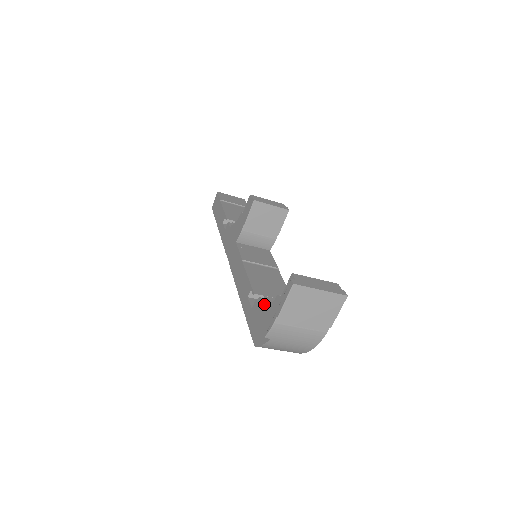
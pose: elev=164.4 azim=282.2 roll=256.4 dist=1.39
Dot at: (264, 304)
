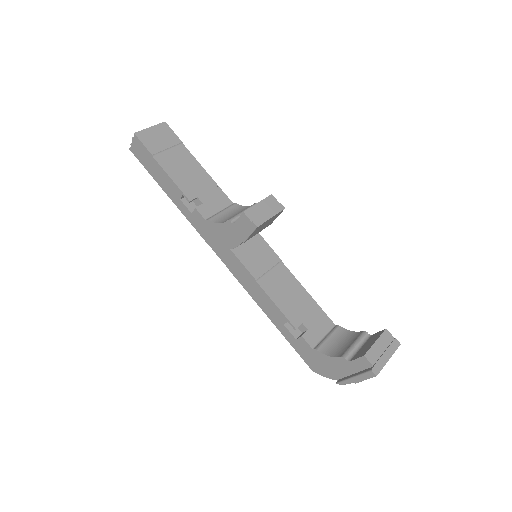
Dot at: (310, 337)
